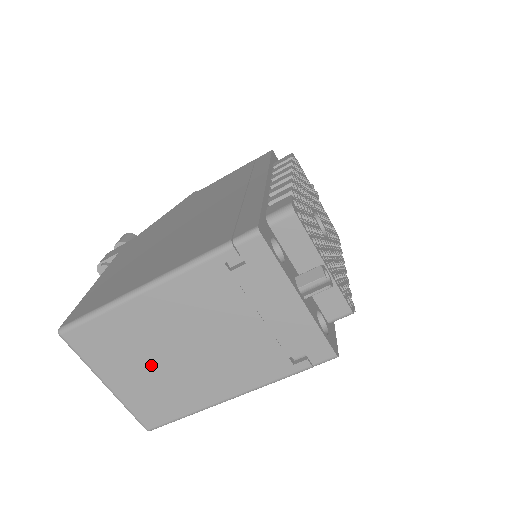
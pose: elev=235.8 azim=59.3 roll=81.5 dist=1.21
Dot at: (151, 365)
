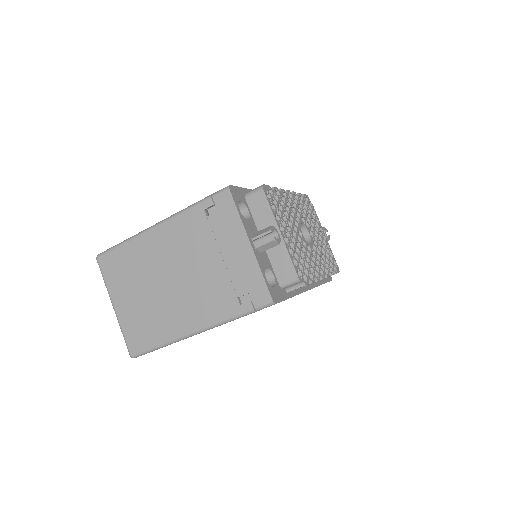
Dot at: (145, 292)
